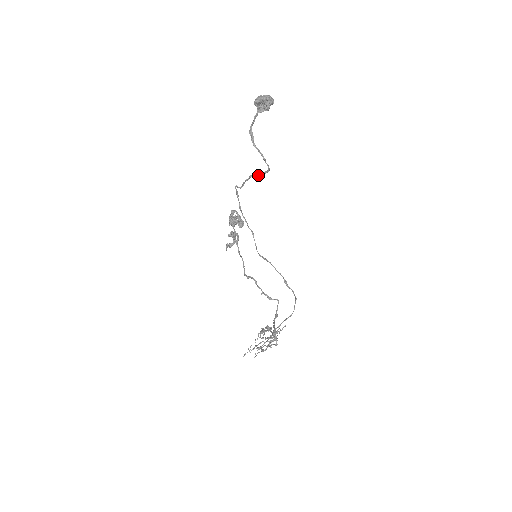
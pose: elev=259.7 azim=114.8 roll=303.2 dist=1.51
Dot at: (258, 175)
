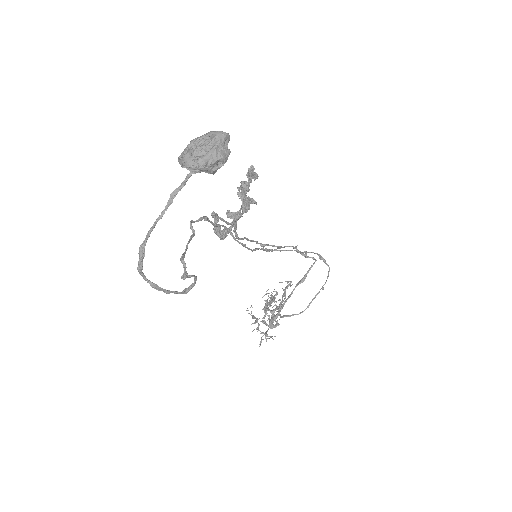
Dot at: (182, 276)
